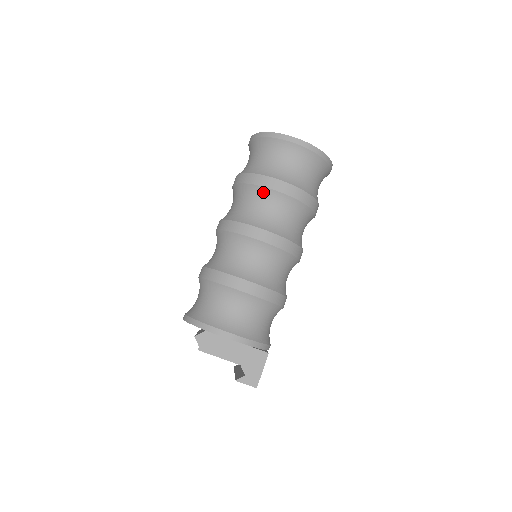
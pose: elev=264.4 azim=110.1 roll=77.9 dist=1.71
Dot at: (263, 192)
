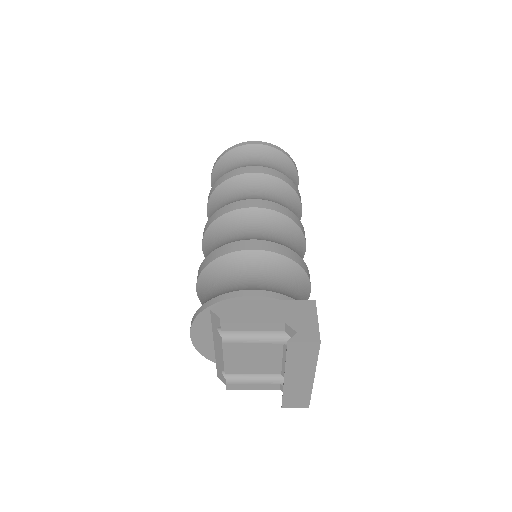
Dot at: (239, 180)
